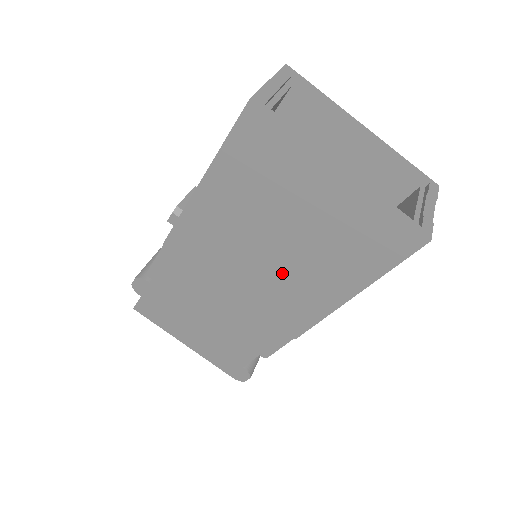
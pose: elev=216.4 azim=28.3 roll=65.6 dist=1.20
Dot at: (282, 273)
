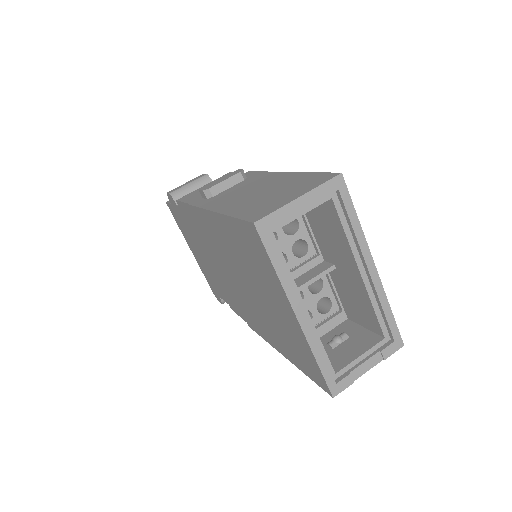
Dot at: (250, 300)
